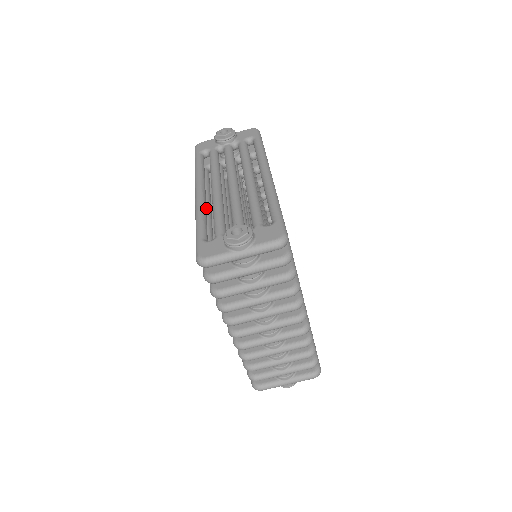
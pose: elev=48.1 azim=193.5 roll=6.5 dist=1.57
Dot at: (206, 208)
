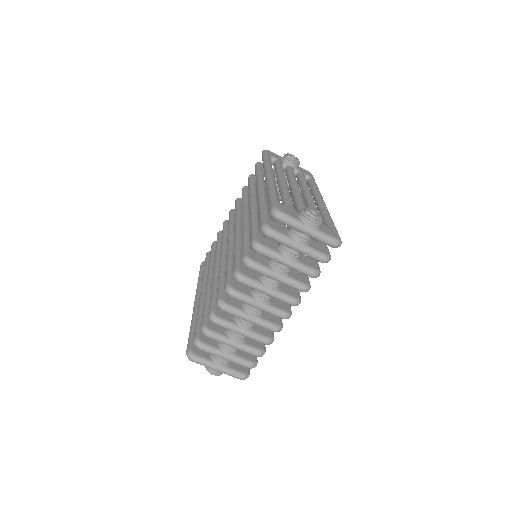
Dot at: (265, 190)
